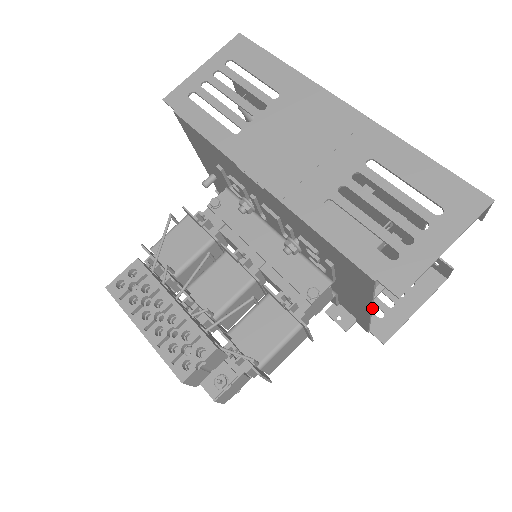
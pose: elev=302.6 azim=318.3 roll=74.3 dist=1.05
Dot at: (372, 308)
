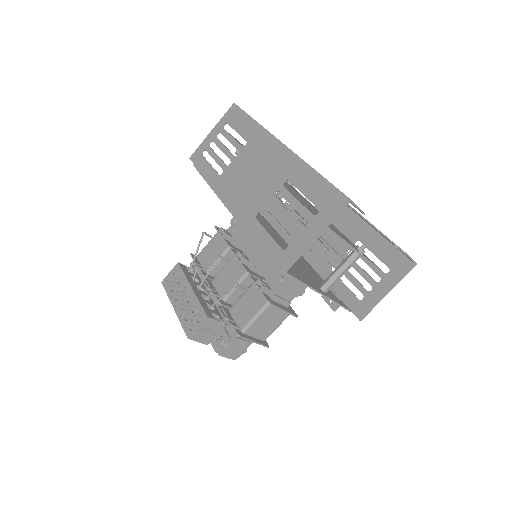
Dot at: (312, 288)
